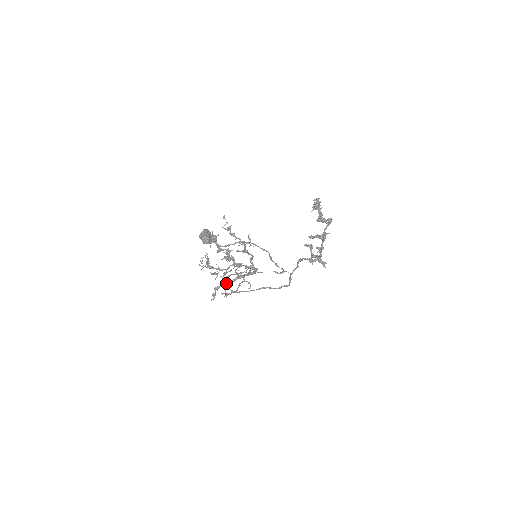
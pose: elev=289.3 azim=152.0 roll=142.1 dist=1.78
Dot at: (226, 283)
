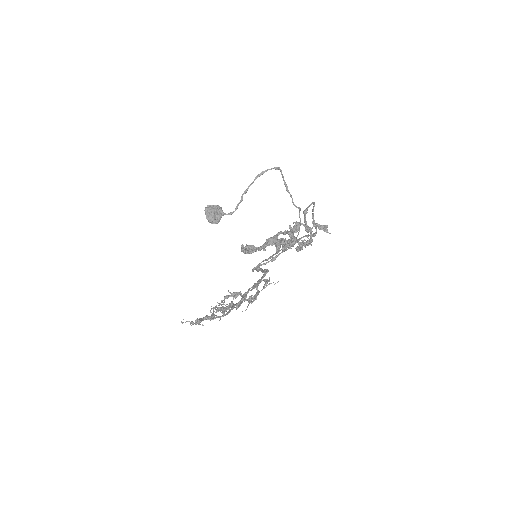
Dot at: (258, 271)
